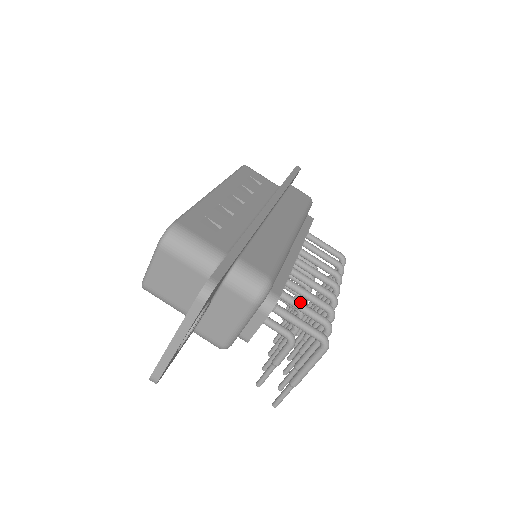
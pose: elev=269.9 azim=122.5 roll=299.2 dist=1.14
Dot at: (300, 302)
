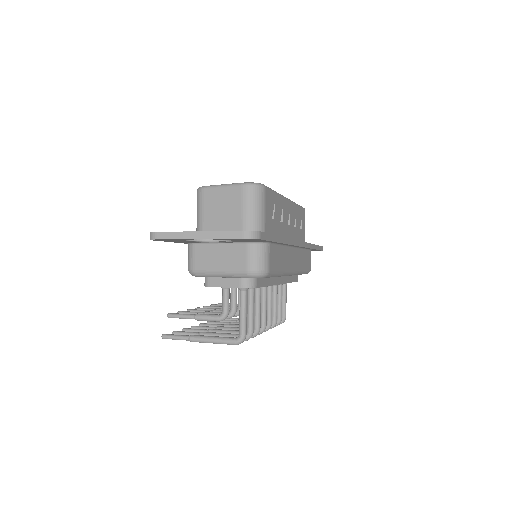
Dot at: occluded
